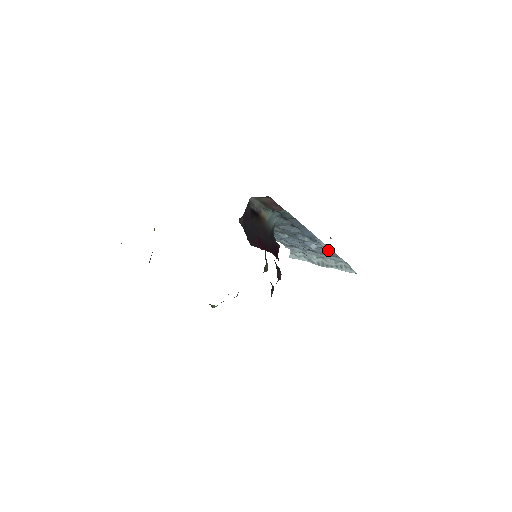
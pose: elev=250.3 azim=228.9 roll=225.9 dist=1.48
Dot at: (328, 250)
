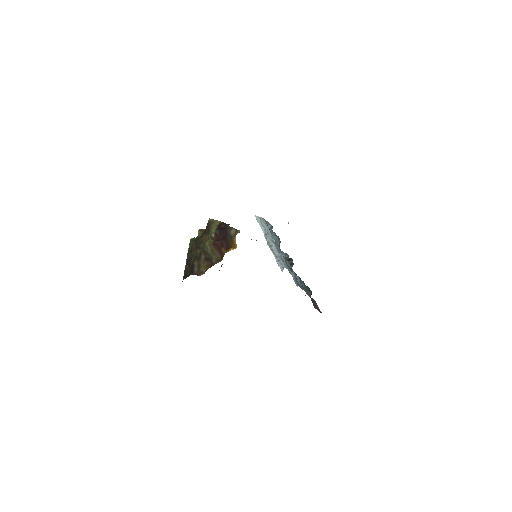
Dot at: occluded
